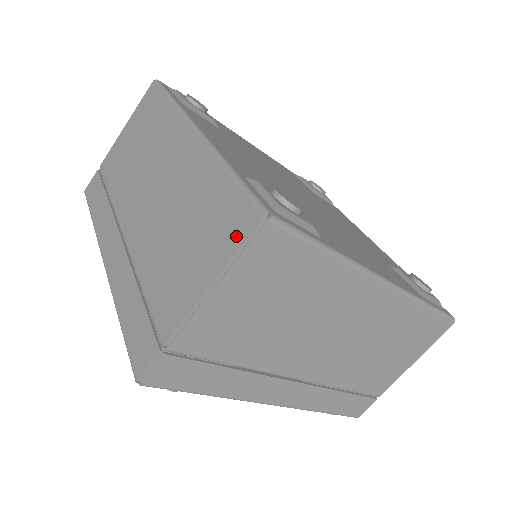
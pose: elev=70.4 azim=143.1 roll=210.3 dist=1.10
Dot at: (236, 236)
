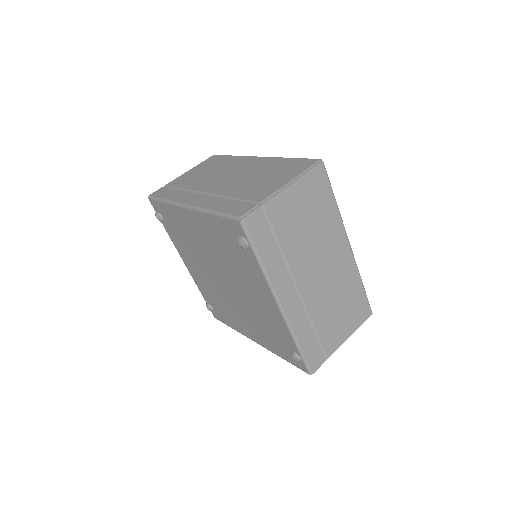
Dot at: (304, 167)
